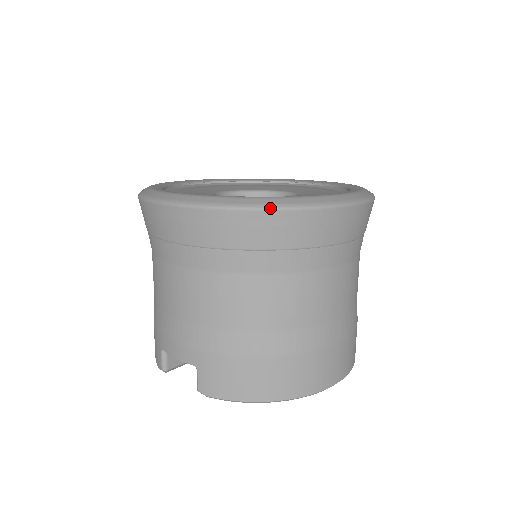
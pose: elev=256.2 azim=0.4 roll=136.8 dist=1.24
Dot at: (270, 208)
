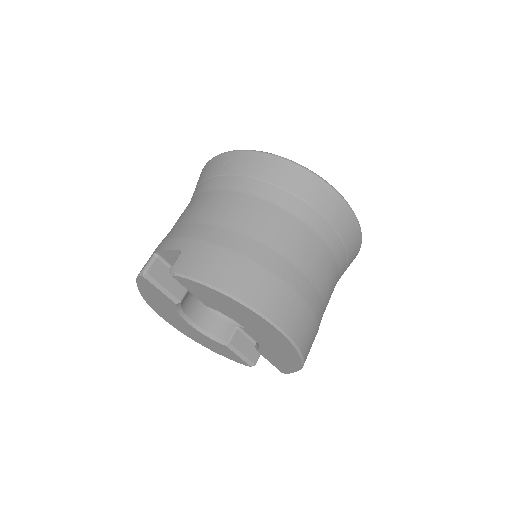
Dot at: (295, 162)
